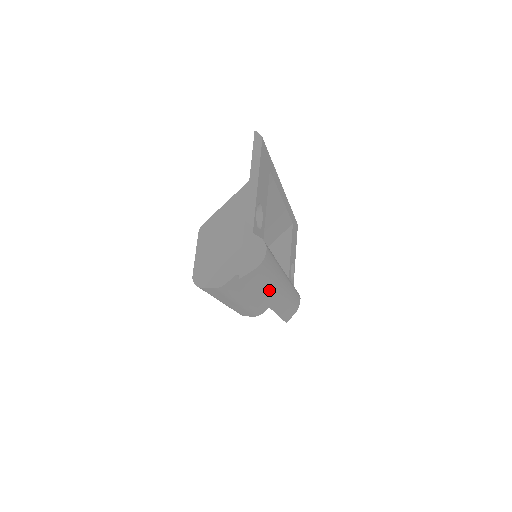
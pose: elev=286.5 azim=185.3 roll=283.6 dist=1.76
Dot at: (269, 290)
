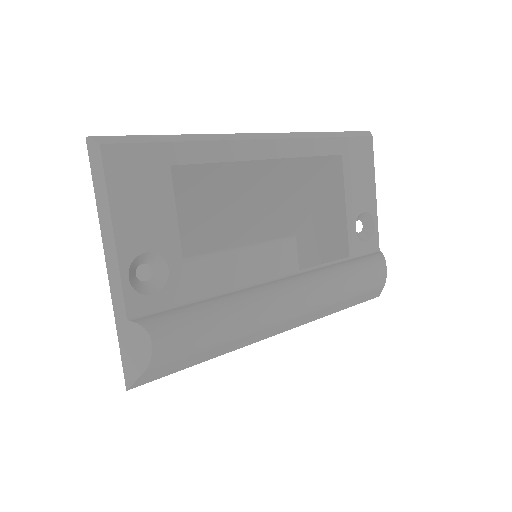
Dot at: (243, 339)
